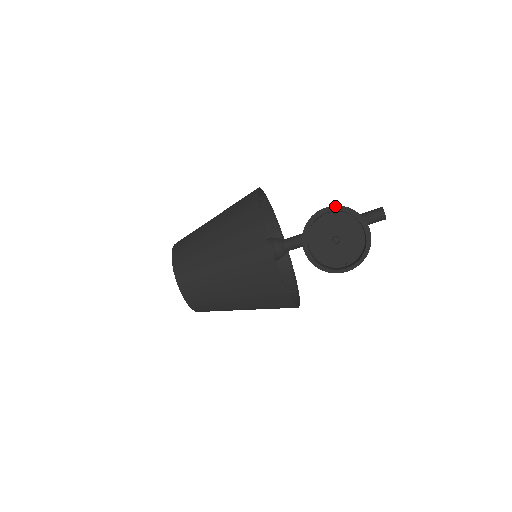
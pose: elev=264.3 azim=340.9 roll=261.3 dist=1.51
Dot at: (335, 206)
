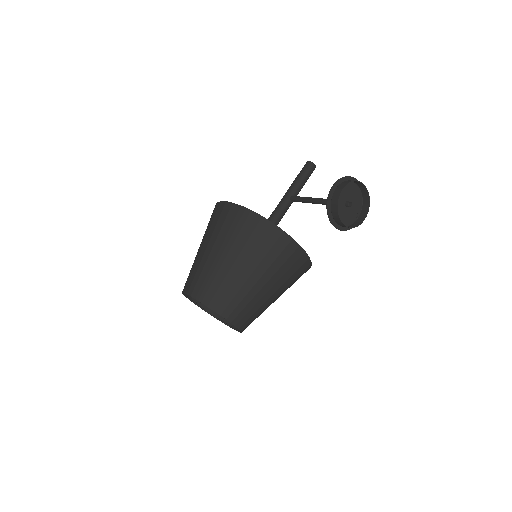
Dot at: (337, 181)
